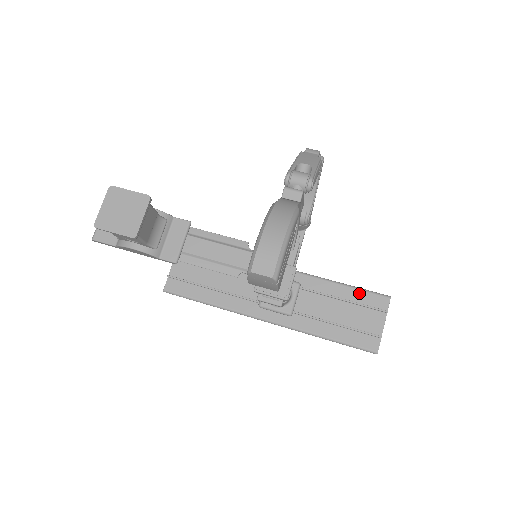
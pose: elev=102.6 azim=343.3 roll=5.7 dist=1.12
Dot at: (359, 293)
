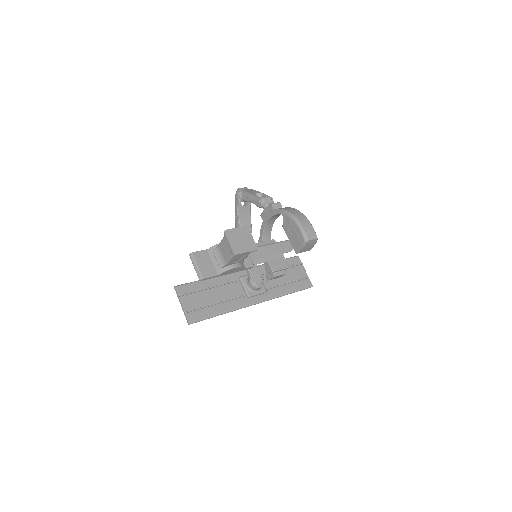
Dot at: occluded
